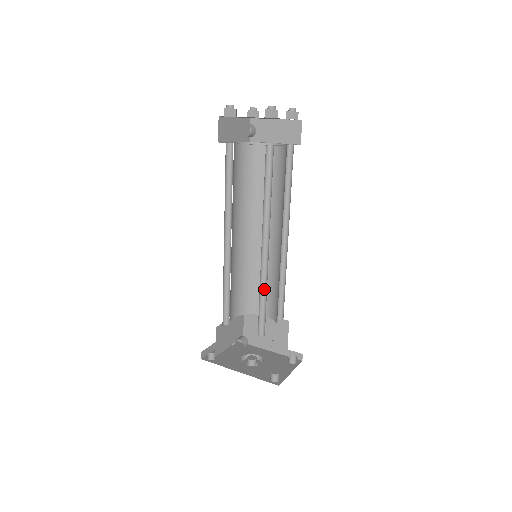
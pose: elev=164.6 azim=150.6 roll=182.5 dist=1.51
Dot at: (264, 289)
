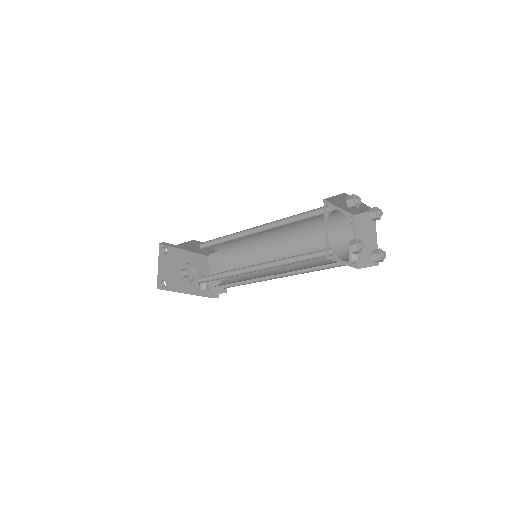
Dot at: (251, 277)
